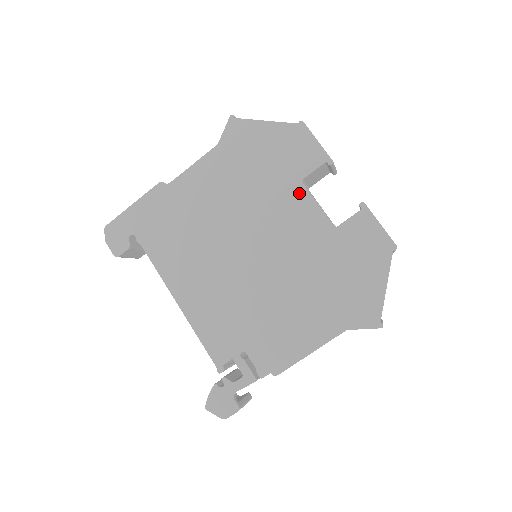
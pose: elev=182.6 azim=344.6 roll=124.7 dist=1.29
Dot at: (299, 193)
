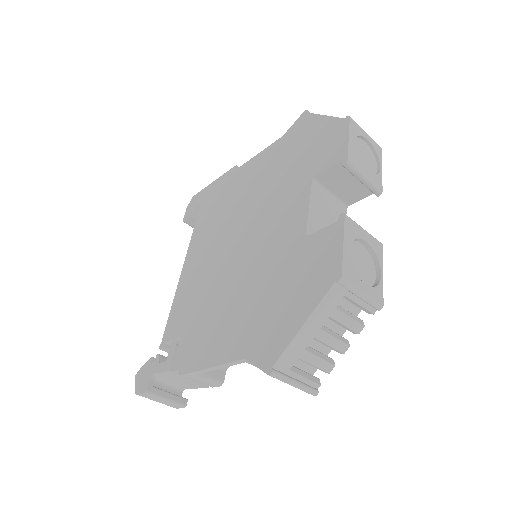
Dot at: (303, 191)
